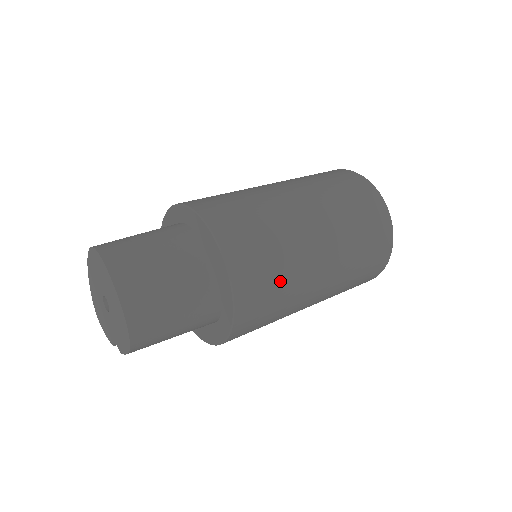
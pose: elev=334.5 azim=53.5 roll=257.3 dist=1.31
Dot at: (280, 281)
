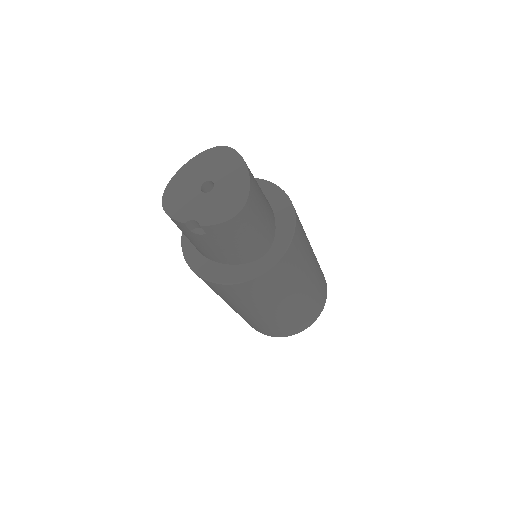
Dot at: (301, 261)
